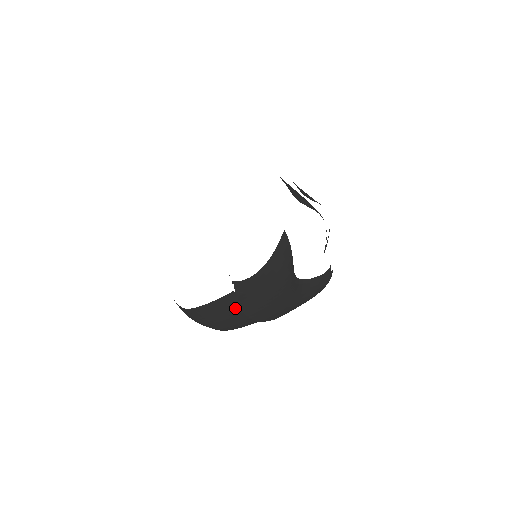
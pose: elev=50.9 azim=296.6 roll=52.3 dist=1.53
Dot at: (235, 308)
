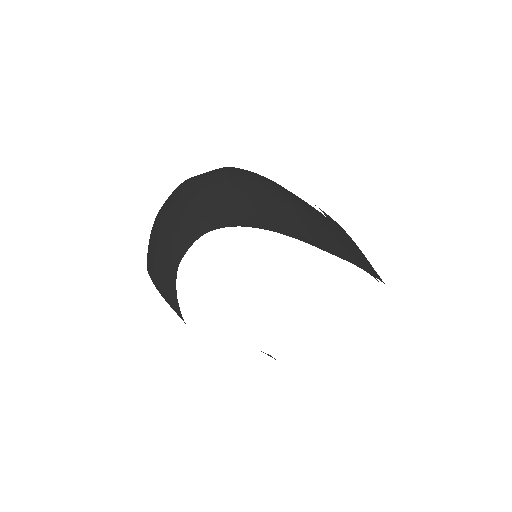
Dot at: occluded
